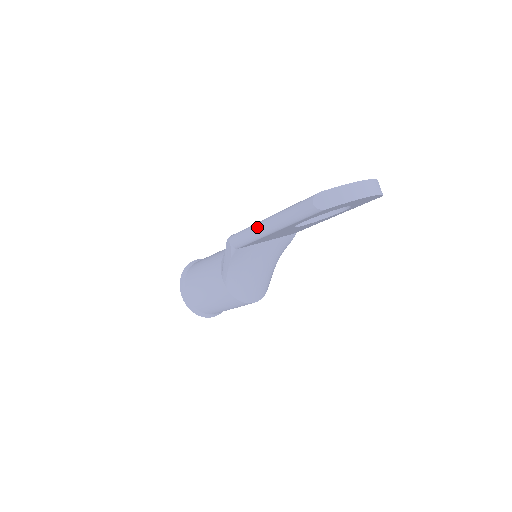
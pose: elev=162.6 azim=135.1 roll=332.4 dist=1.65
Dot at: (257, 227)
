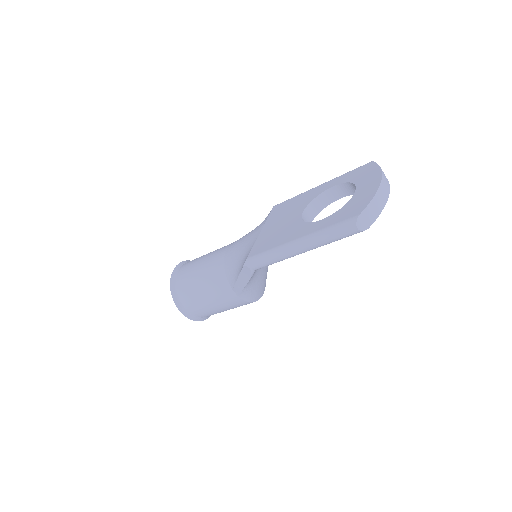
Dot at: (285, 252)
